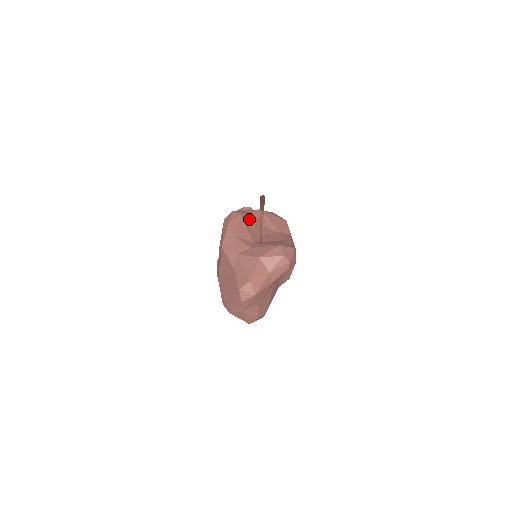
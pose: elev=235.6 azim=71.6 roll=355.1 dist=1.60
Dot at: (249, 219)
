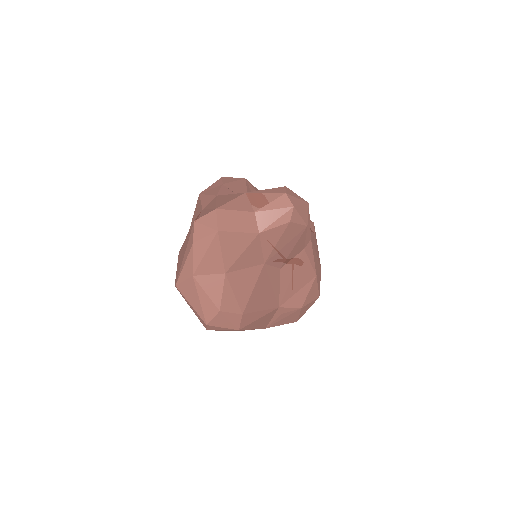
Dot at: occluded
